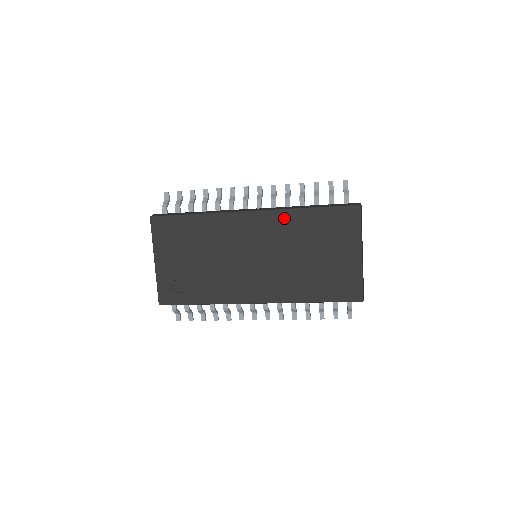
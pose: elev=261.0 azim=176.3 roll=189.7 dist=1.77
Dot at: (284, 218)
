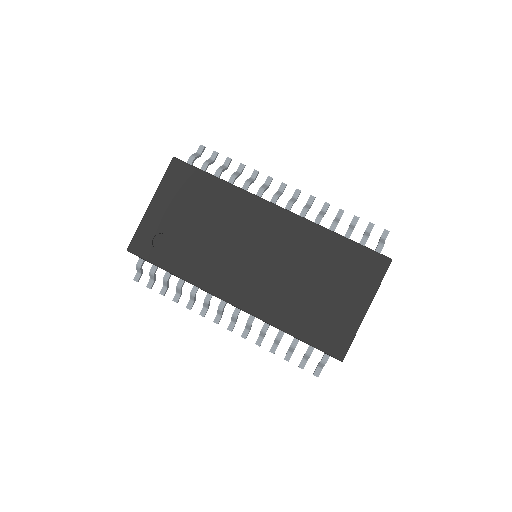
Dot at: (308, 231)
